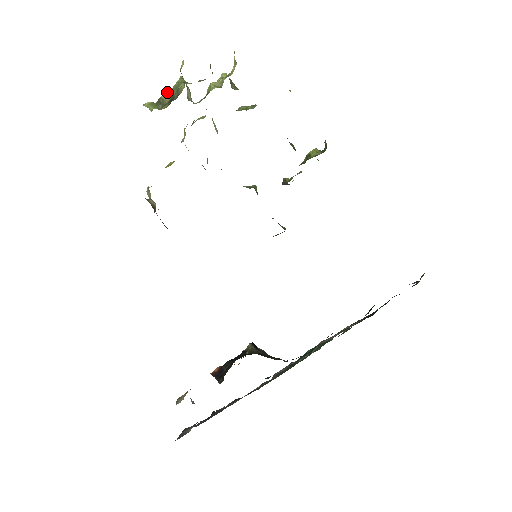
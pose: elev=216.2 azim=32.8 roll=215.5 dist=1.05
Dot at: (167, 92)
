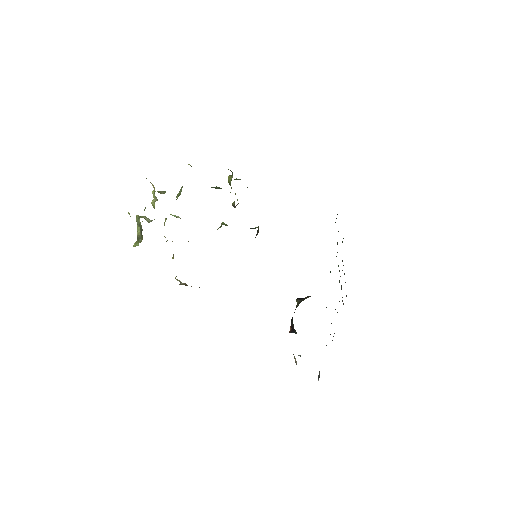
Dot at: (137, 230)
